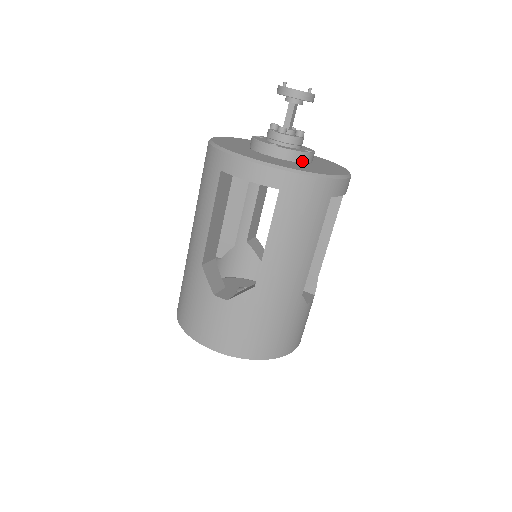
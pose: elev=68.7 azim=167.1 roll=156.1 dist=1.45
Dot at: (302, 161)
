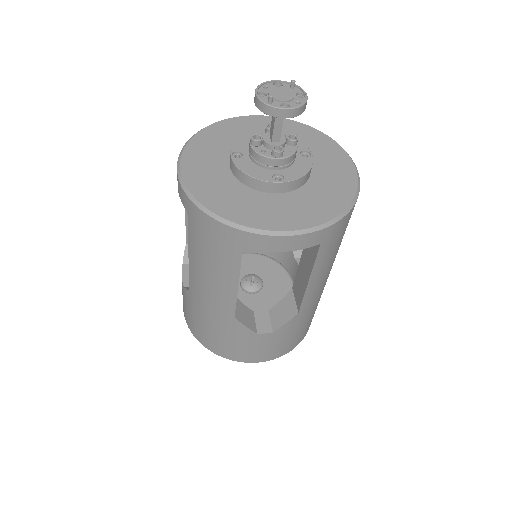
Dot at: (309, 176)
